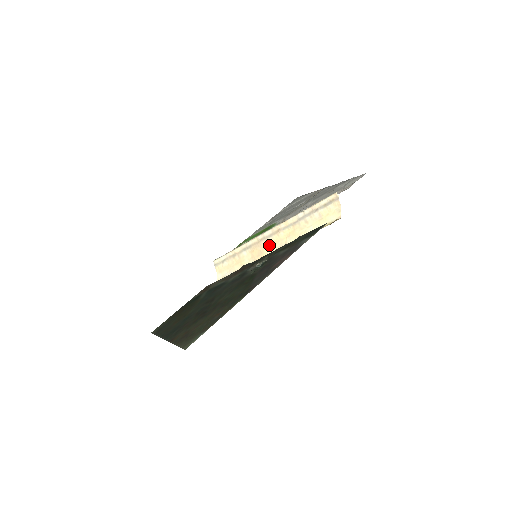
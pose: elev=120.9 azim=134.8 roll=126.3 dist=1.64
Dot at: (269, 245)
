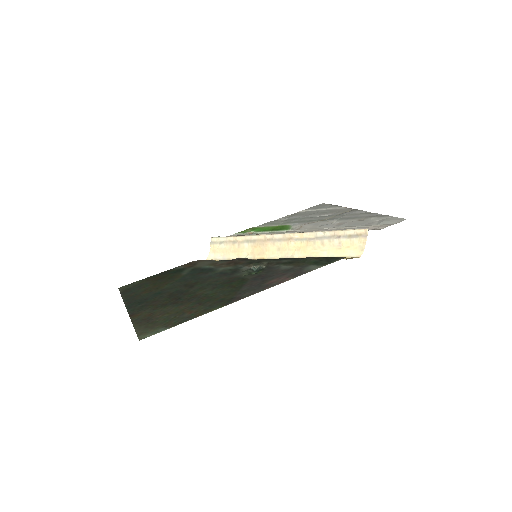
Dot at: (274, 249)
